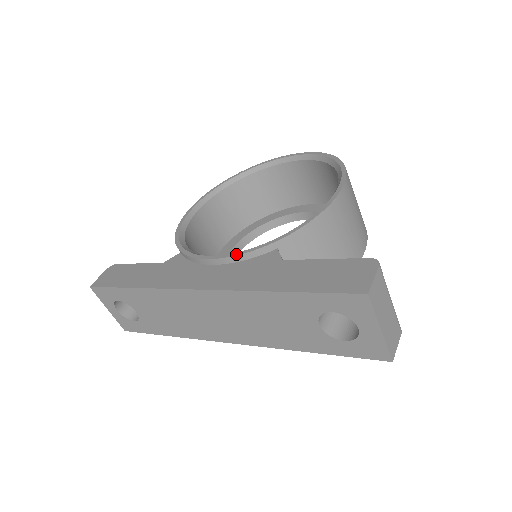
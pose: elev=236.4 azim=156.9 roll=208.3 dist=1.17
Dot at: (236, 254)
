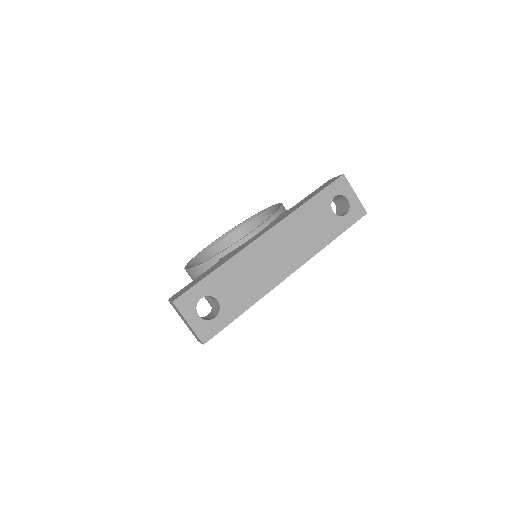
Dot at: (266, 221)
